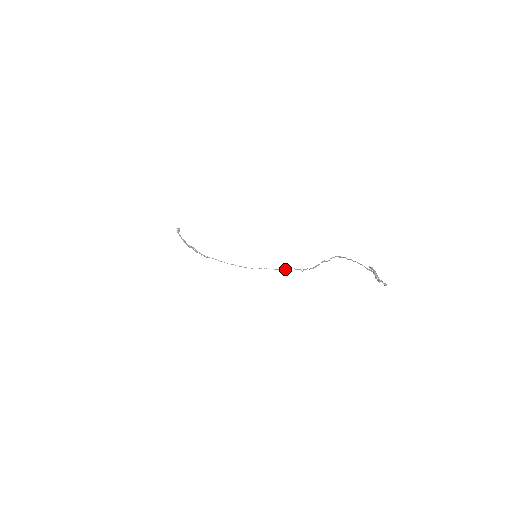
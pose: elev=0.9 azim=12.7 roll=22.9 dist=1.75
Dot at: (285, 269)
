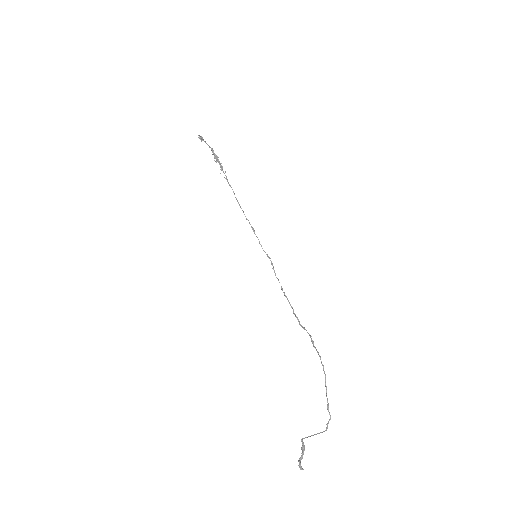
Dot at: (282, 290)
